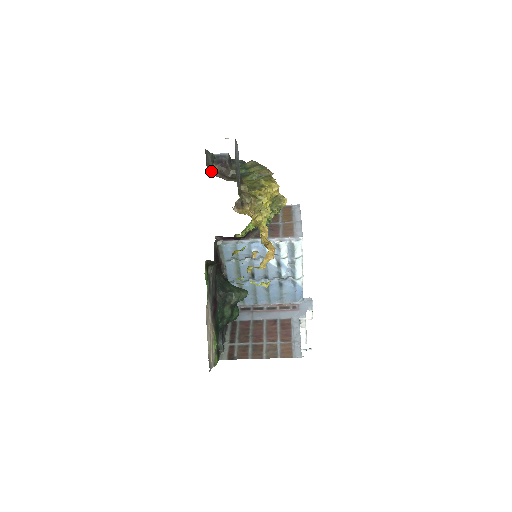
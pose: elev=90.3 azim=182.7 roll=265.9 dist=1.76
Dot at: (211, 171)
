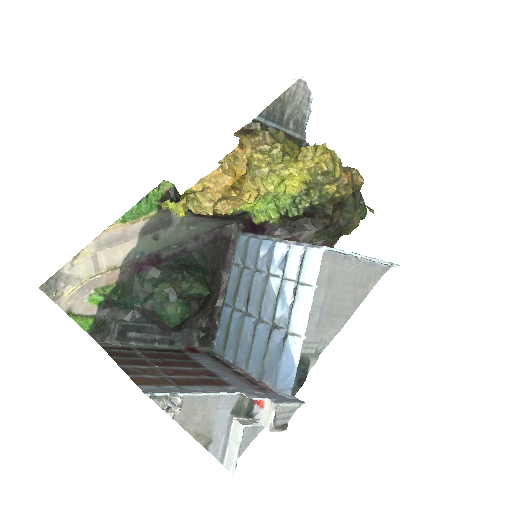
Dot at: occluded
